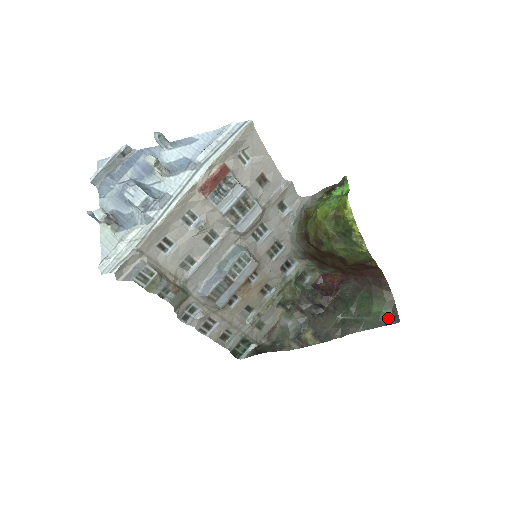
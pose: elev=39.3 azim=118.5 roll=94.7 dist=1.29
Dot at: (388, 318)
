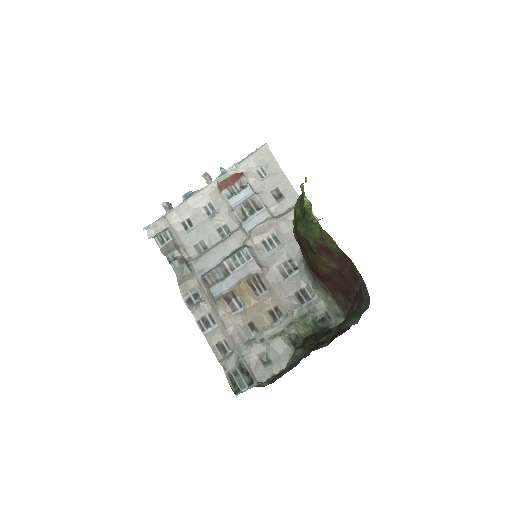
Dot at: (352, 324)
